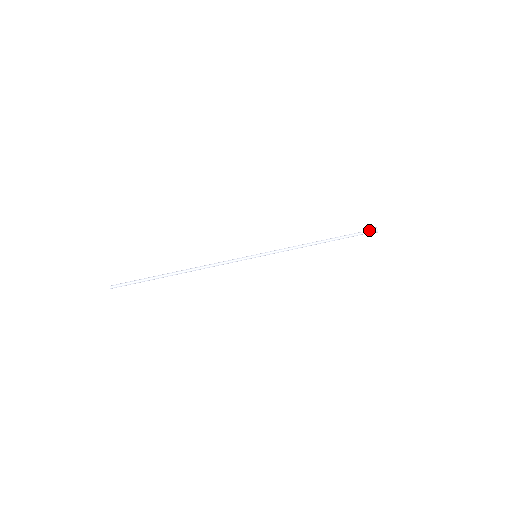
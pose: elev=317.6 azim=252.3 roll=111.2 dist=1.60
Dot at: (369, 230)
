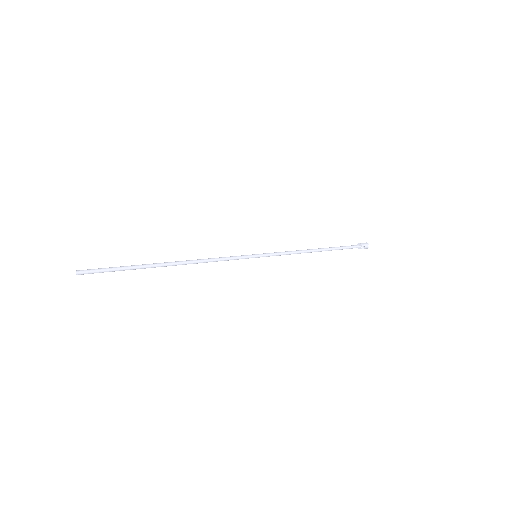
Dot at: (359, 243)
